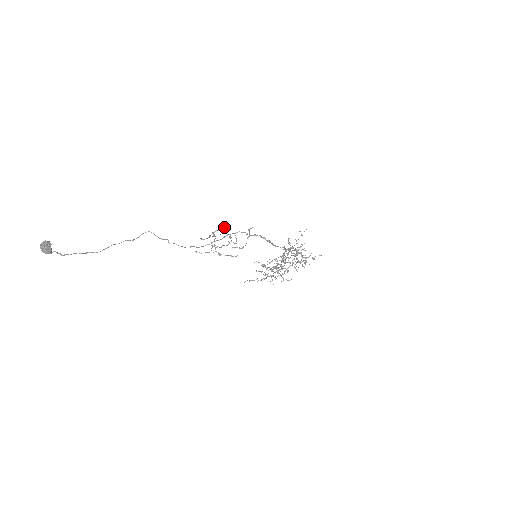
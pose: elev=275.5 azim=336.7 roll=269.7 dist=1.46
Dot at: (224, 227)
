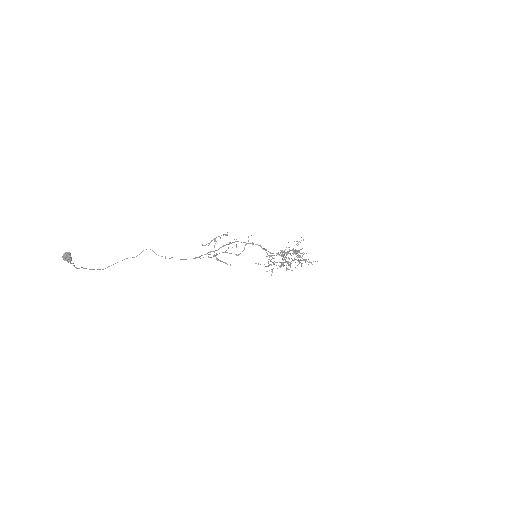
Dot at: occluded
